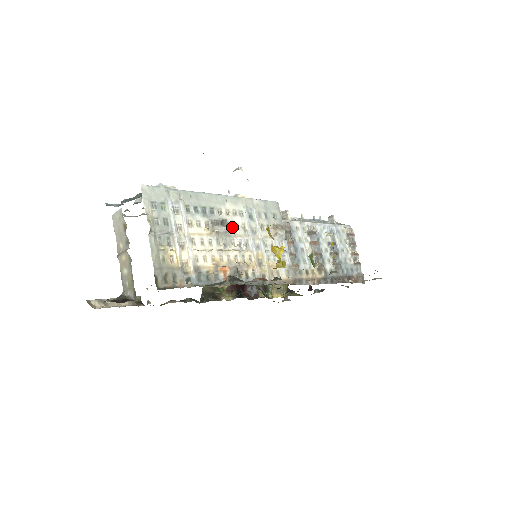
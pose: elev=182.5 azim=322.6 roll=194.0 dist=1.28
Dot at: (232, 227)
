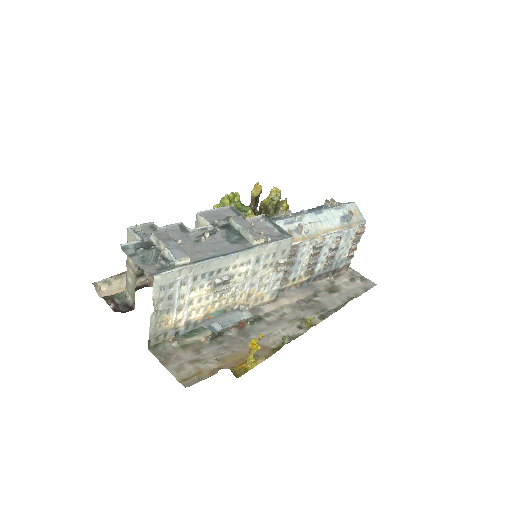
Dot at: (234, 277)
